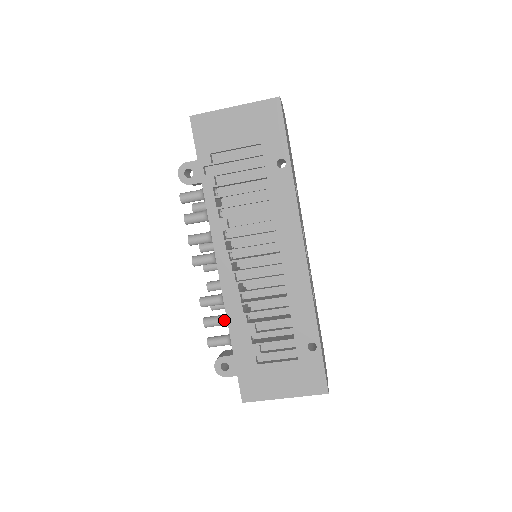
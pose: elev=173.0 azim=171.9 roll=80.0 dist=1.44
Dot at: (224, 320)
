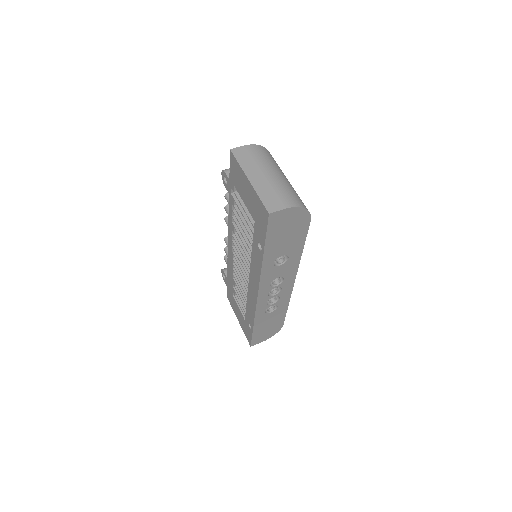
Dot at: occluded
